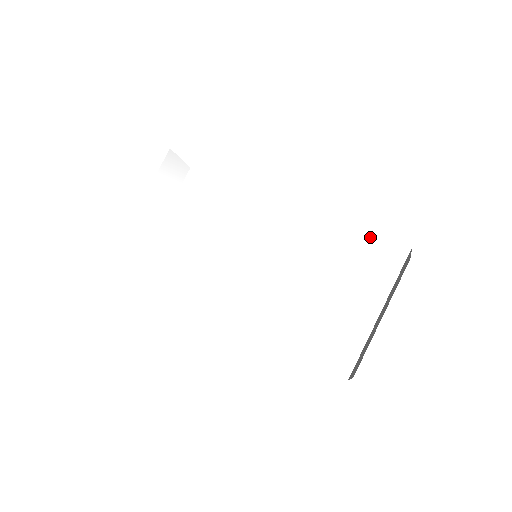
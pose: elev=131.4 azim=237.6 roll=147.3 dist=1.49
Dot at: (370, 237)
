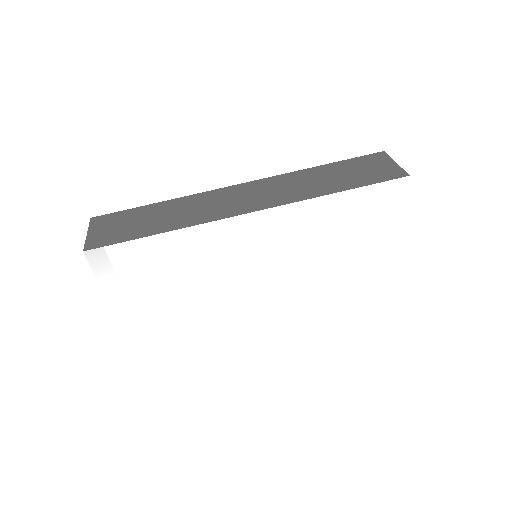
Dot at: (368, 192)
